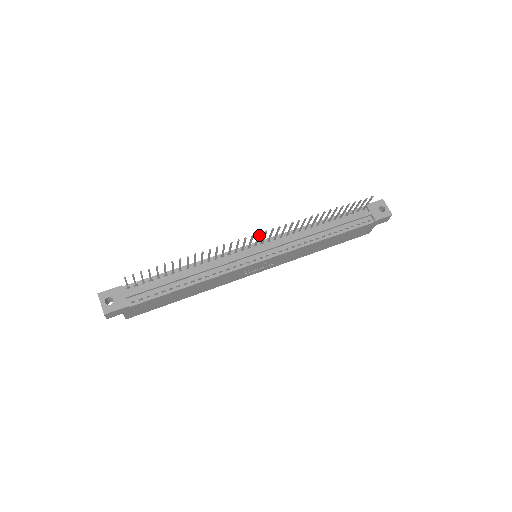
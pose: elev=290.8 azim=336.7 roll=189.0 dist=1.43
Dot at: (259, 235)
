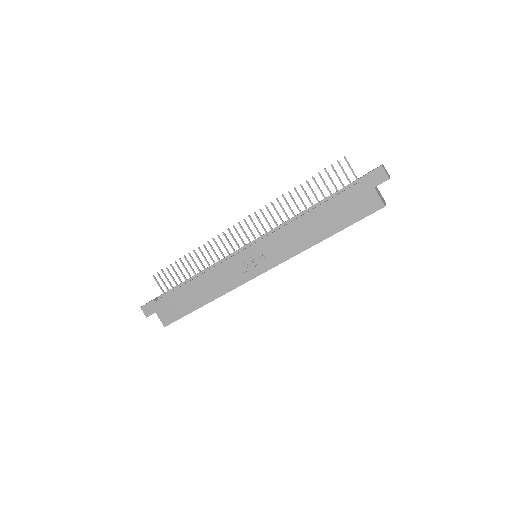
Dot at: (240, 225)
